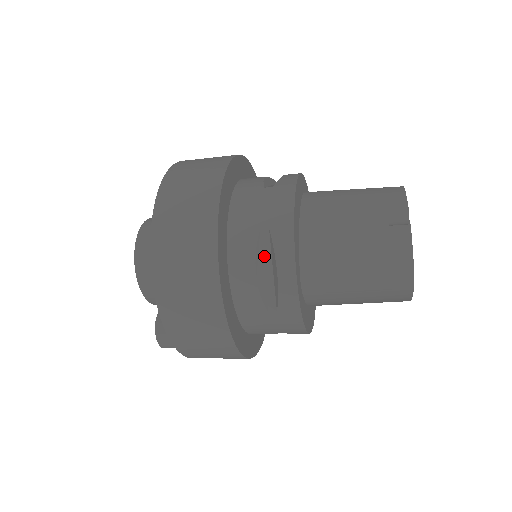
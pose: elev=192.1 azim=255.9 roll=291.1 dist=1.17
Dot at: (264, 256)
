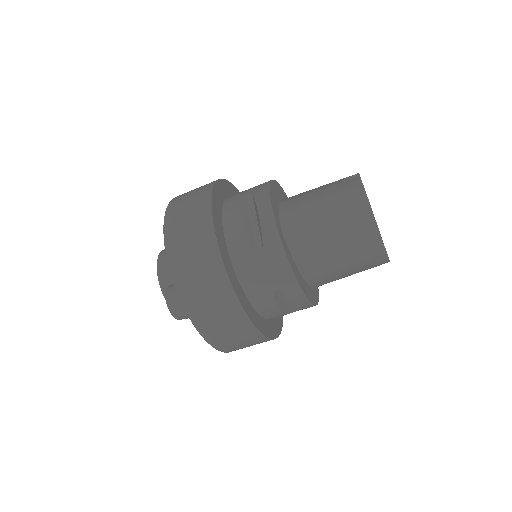
Dot at: (250, 212)
